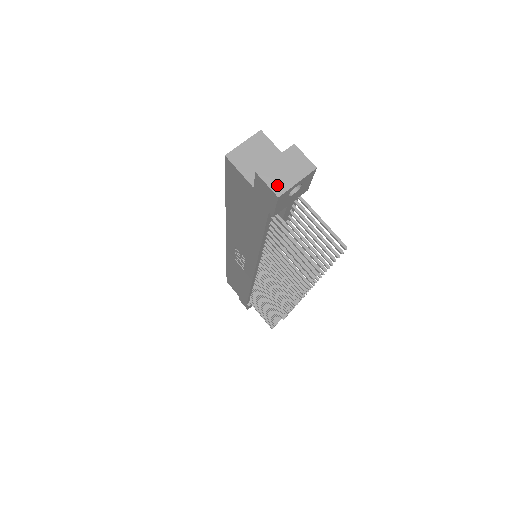
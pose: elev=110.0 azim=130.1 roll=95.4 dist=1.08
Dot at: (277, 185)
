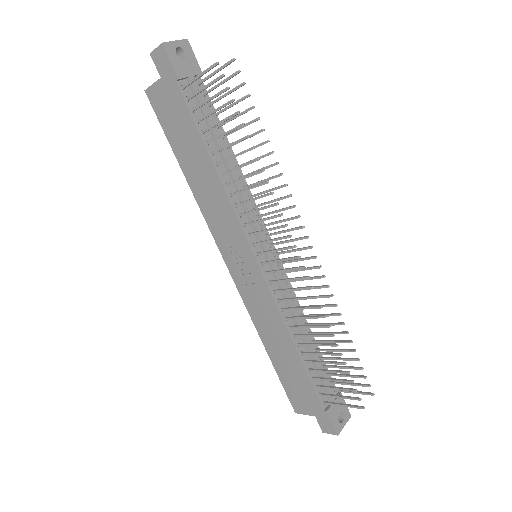
Dot at: (162, 45)
